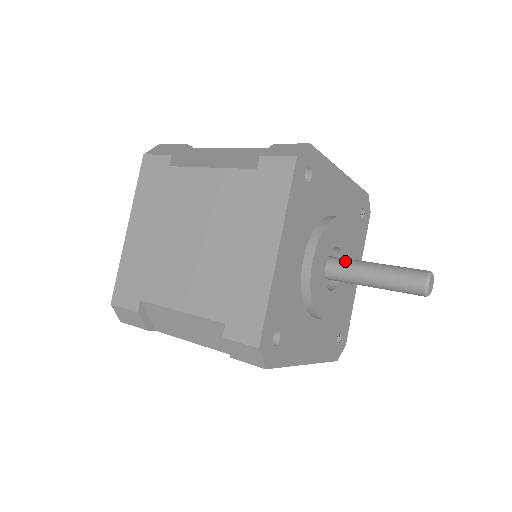
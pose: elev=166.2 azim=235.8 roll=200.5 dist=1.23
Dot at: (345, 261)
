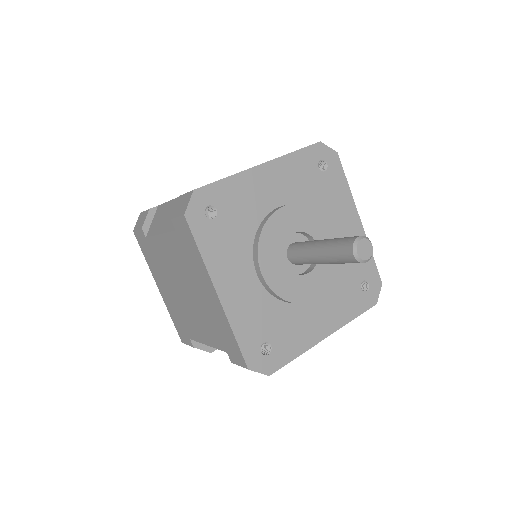
Dot at: (299, 248)
